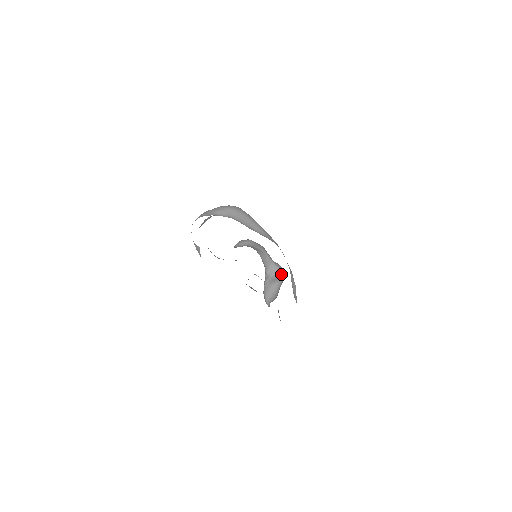
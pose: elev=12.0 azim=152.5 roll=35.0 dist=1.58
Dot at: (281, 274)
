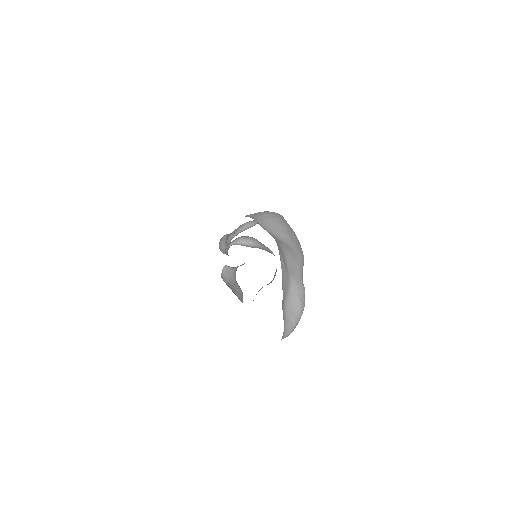
Dot at: occluded
